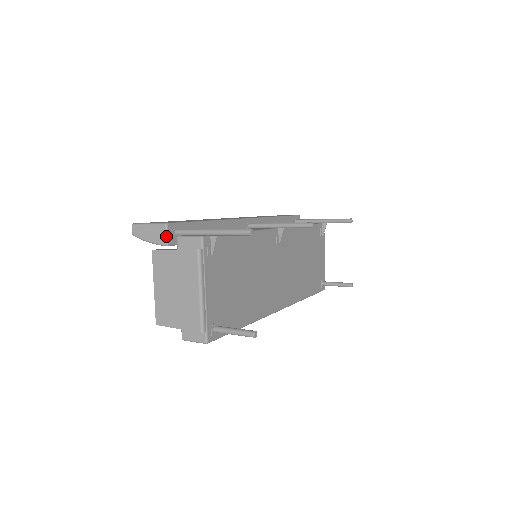
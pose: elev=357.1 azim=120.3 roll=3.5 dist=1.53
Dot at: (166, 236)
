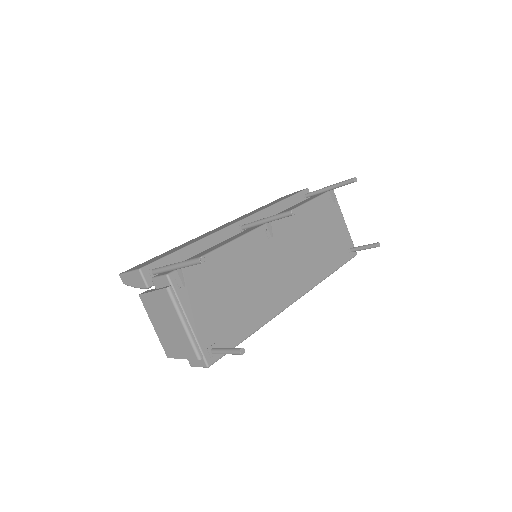
Dot at: (143, 280)
